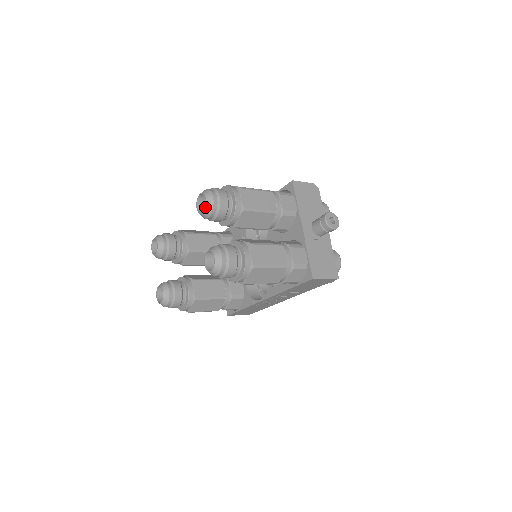
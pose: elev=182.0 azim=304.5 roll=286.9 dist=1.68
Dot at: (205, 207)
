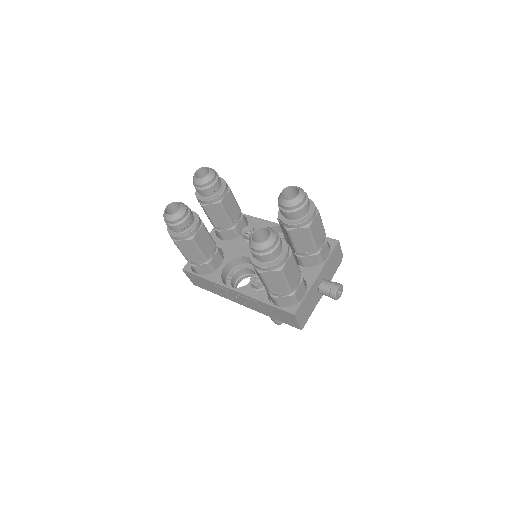
Dot at: (293, 199)
